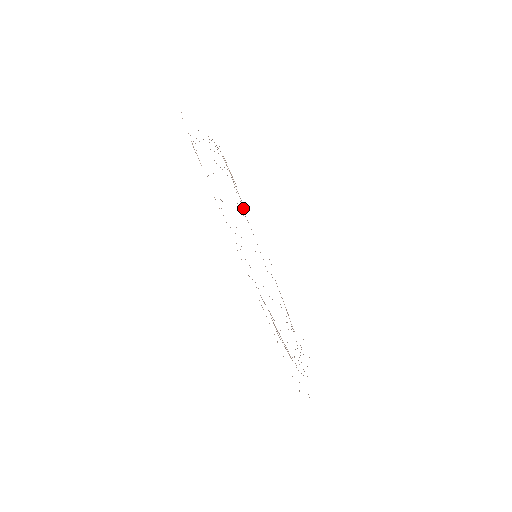
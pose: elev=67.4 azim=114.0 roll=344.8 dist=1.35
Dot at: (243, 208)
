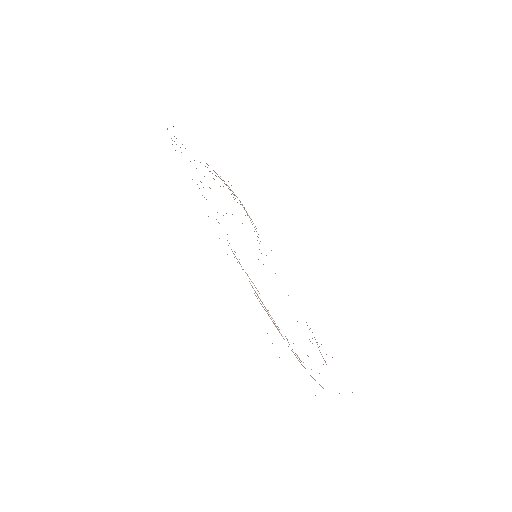
Dot at: occluded
